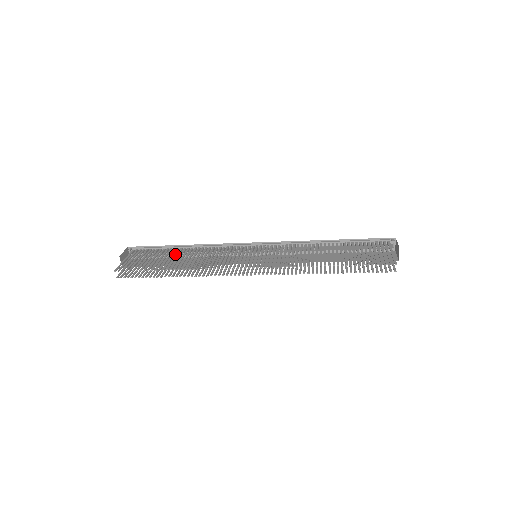
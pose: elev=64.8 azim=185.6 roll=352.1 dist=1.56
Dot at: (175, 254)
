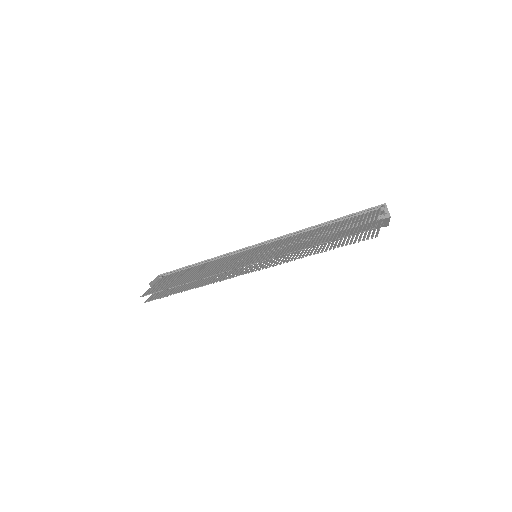
Dot at: (191, 271)
